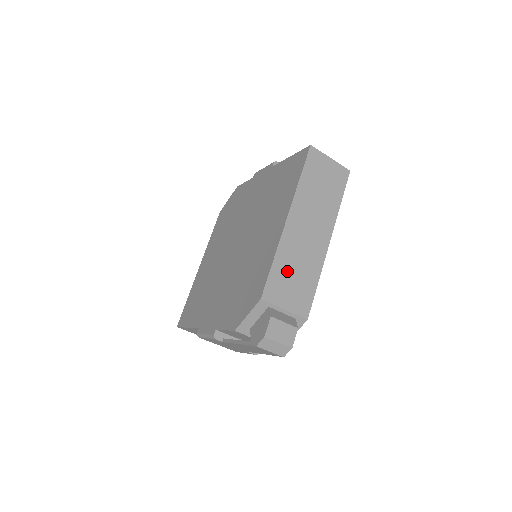
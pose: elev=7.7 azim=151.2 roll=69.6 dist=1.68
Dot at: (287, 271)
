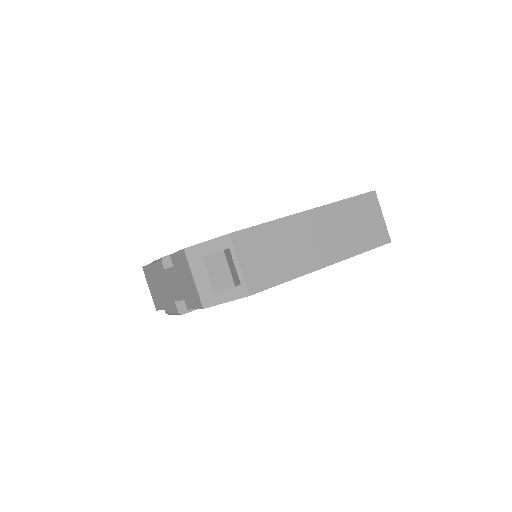
Dot at: (271, 242)
